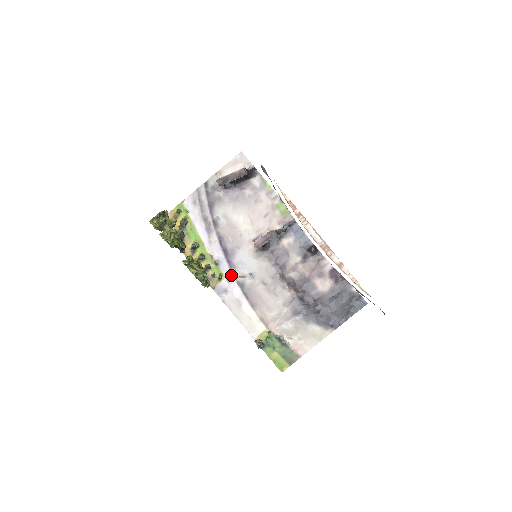
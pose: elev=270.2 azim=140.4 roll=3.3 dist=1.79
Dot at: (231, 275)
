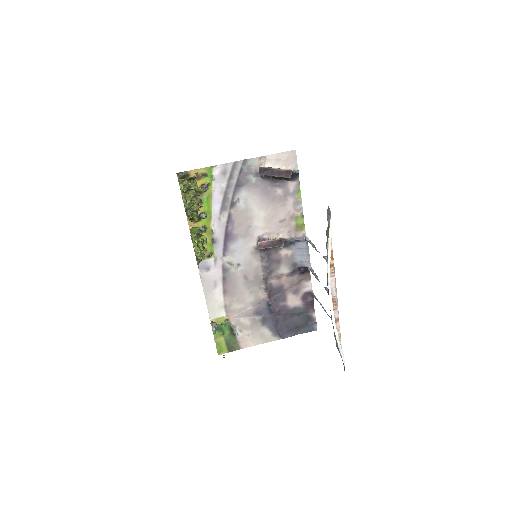
Dot at: (221, 257)
